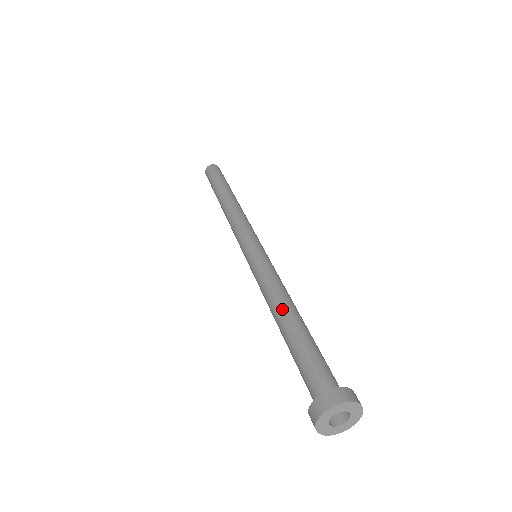
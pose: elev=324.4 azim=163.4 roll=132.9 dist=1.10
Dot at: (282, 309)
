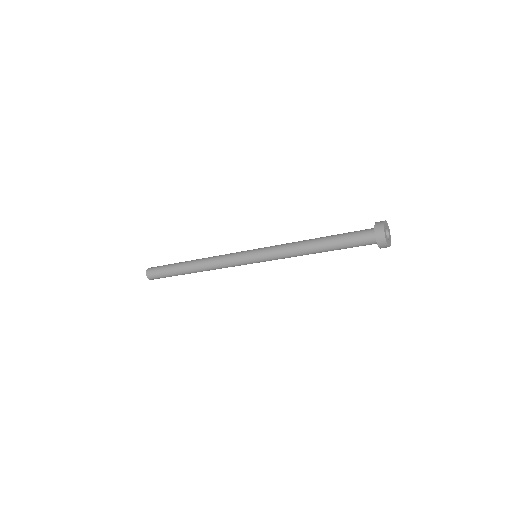
Dot at: occluded
